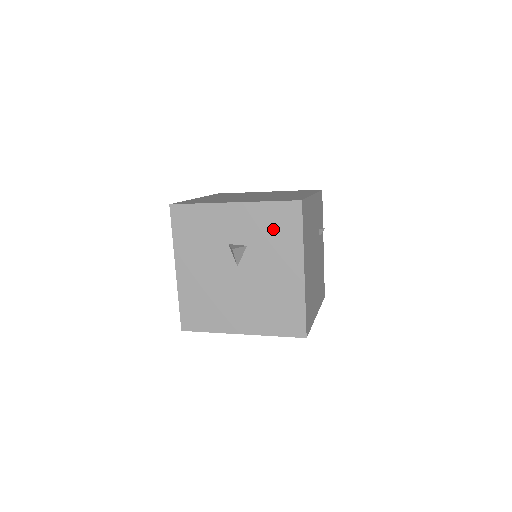
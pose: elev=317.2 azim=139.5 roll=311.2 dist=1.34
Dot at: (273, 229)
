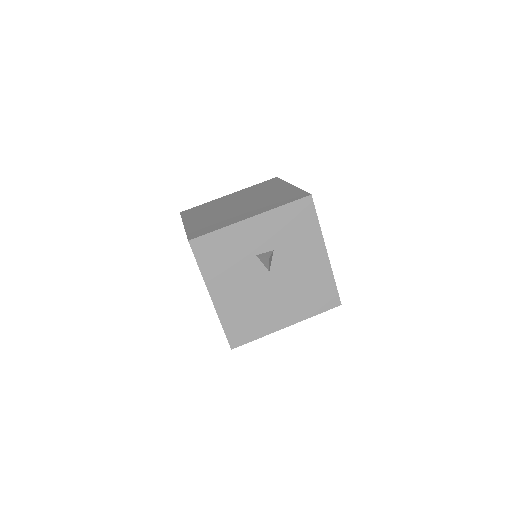
Dot at: (293, 227)
